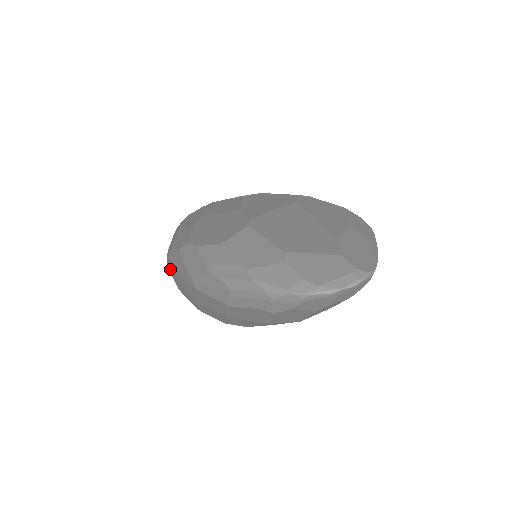
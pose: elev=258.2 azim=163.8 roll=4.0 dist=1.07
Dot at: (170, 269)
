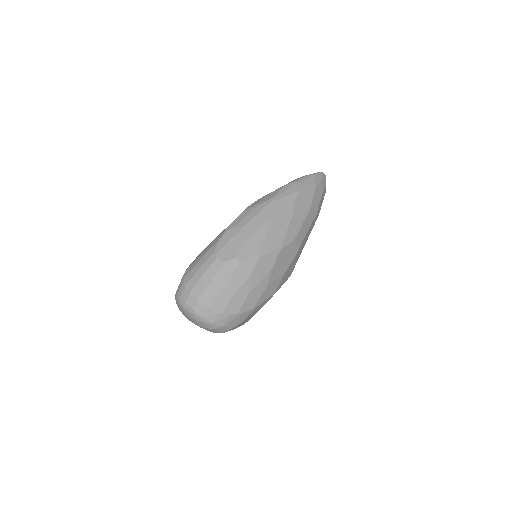
Dot at: (227, 242)
